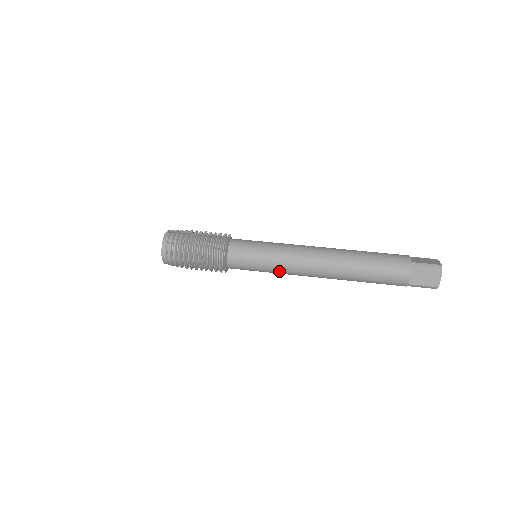
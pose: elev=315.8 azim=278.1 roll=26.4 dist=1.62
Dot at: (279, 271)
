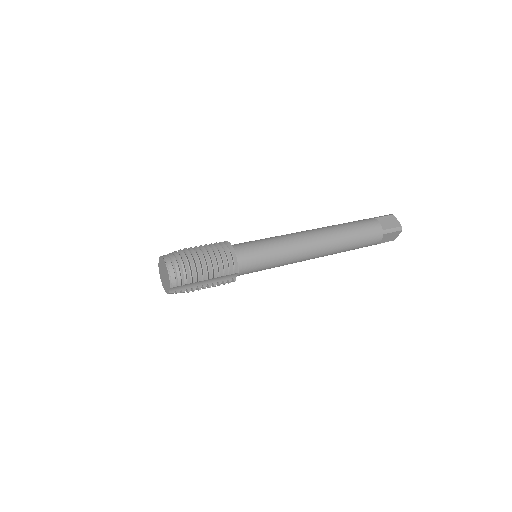
Dot at: (285, 252)
